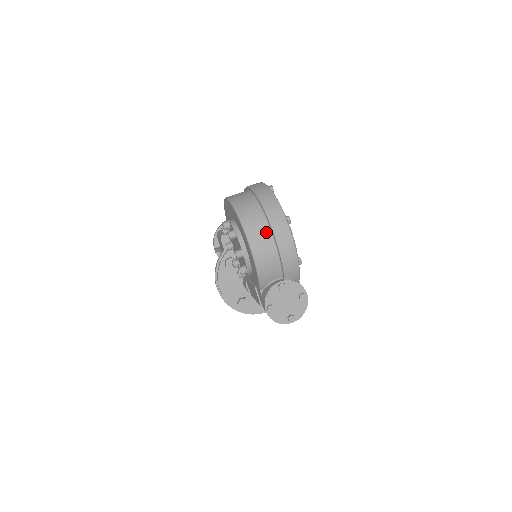
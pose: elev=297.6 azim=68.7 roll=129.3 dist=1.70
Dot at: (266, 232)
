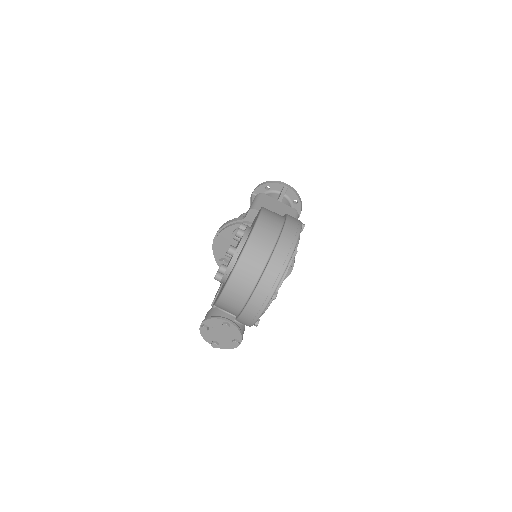
Dot at: (248, 288)
